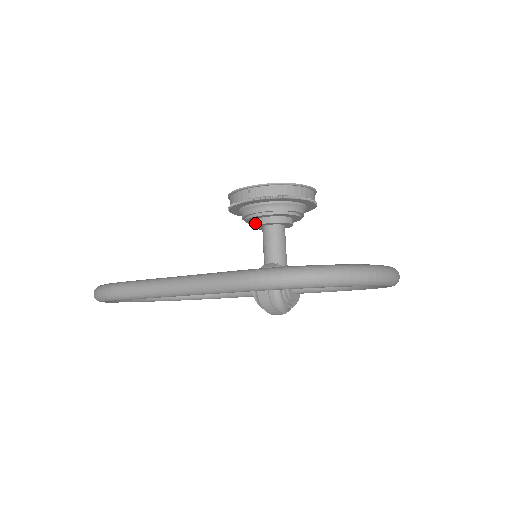
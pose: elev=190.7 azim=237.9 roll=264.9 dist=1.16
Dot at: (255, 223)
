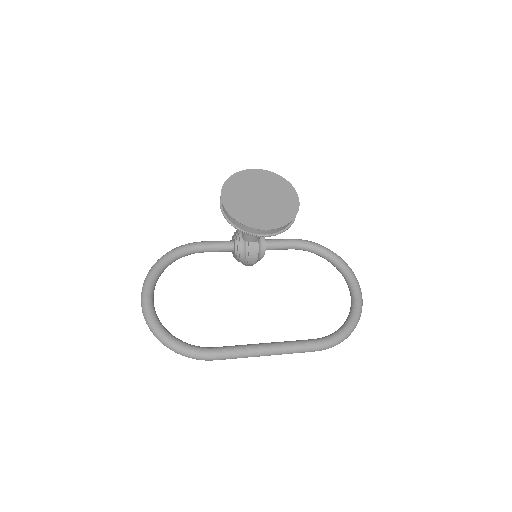
Dot at: occluded
